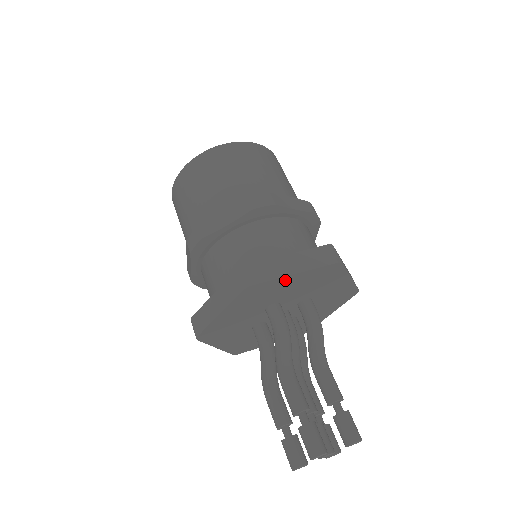
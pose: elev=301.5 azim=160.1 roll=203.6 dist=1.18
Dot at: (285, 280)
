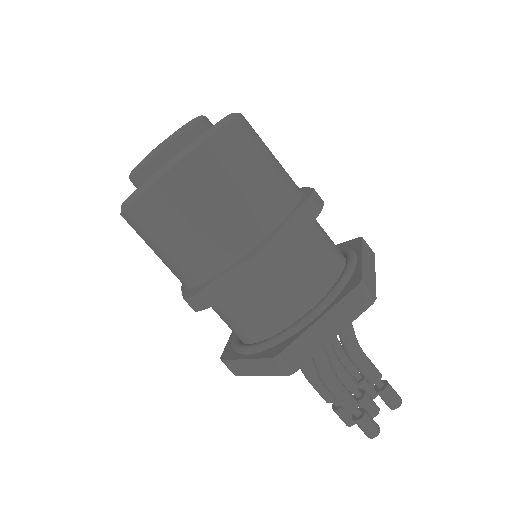
Dot at: (323, 342)
